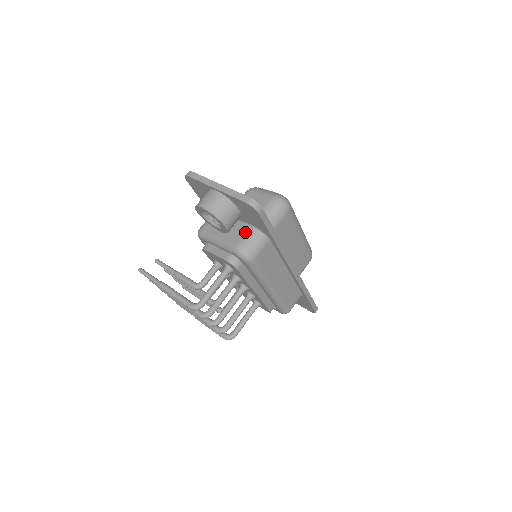
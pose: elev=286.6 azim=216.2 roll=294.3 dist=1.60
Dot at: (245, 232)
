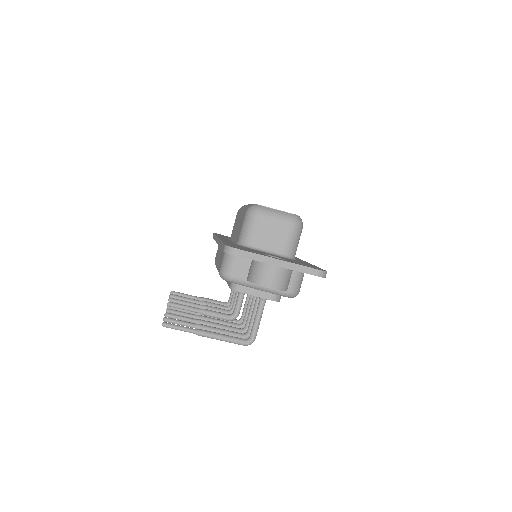
Dot at: occluded
